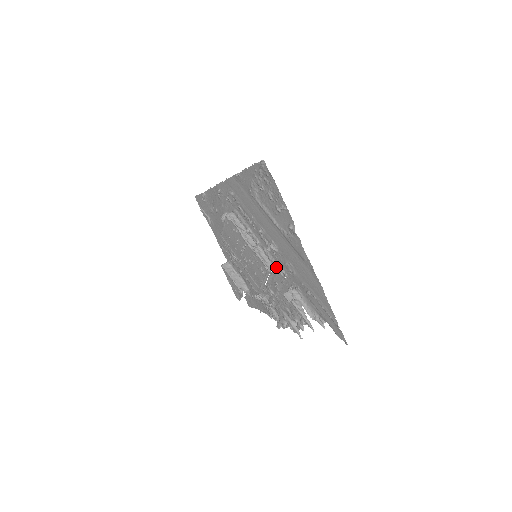
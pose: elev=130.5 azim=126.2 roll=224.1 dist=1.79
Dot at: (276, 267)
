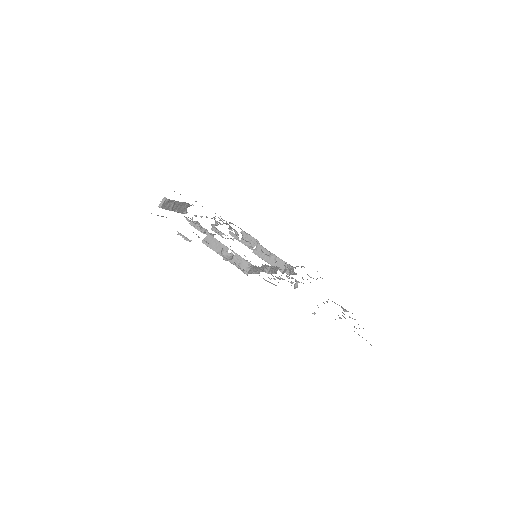
Dot at: occluded
